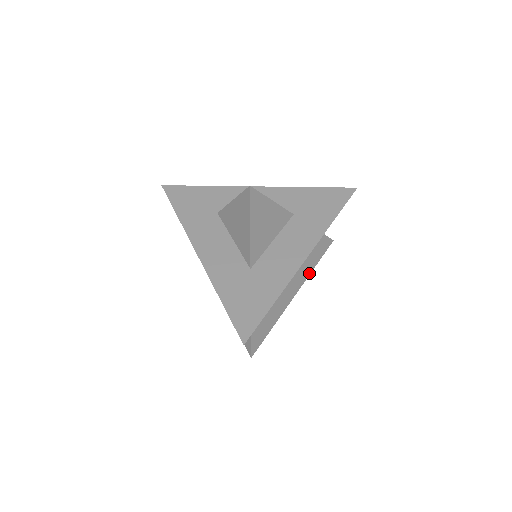
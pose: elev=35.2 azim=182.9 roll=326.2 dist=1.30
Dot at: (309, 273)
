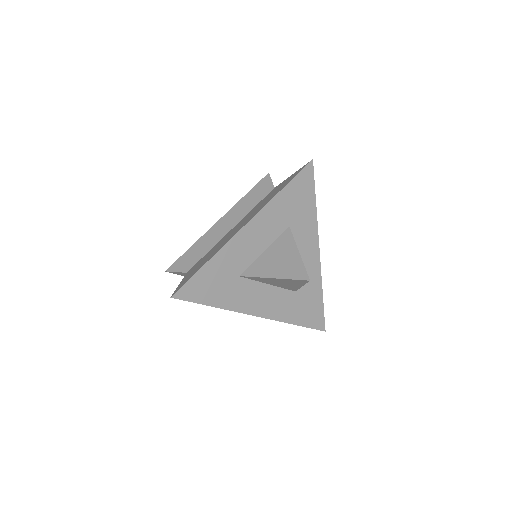
Dot at: occluded
